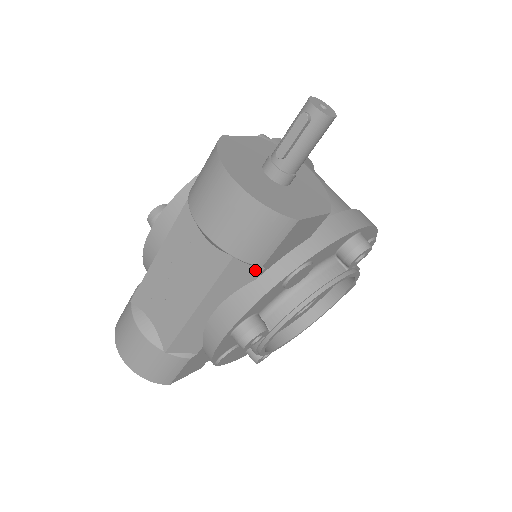
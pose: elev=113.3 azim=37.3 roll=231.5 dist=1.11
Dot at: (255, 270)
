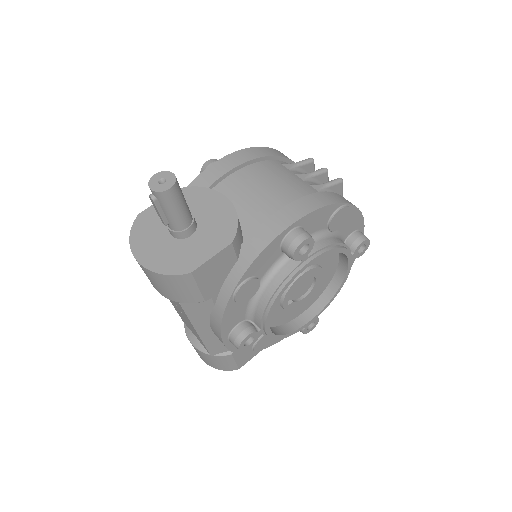
Dot at: (206, 302)
